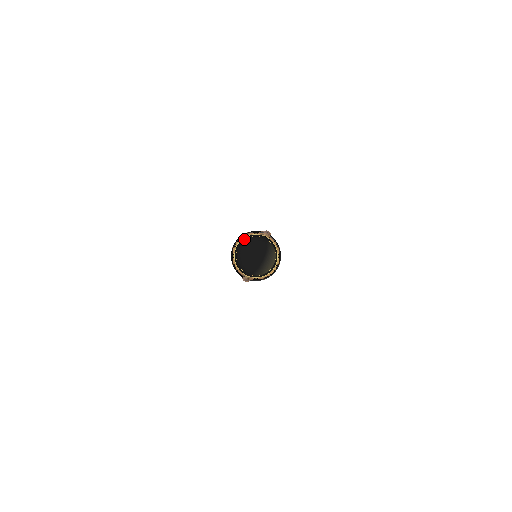
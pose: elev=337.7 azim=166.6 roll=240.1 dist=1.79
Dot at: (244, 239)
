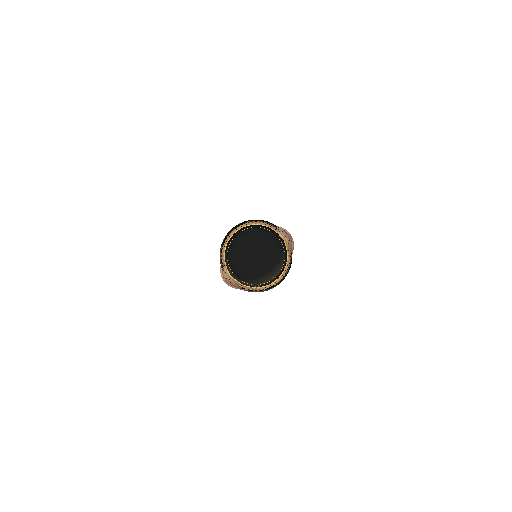
Dot at: occluded
